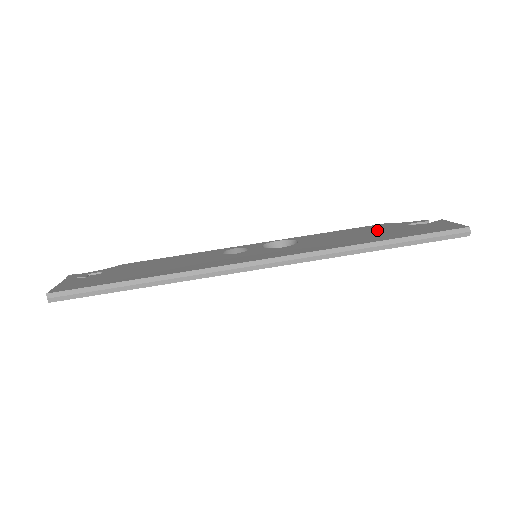
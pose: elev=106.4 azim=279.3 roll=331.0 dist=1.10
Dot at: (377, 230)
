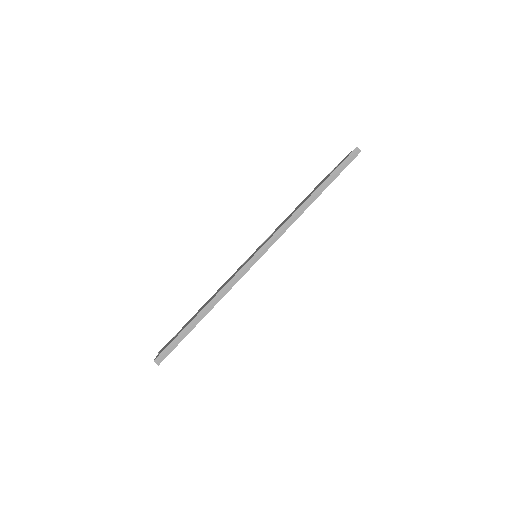
Dot at: (313, 190)
